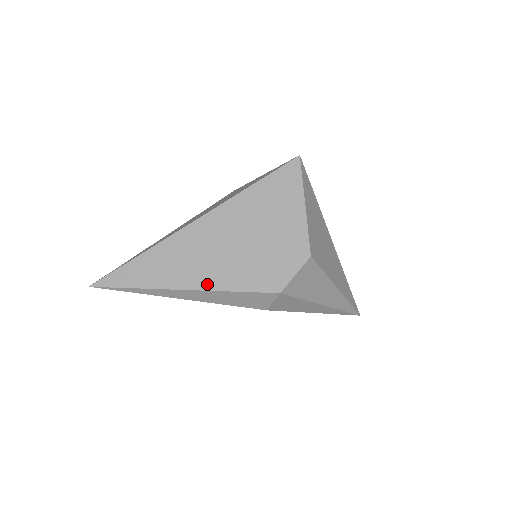
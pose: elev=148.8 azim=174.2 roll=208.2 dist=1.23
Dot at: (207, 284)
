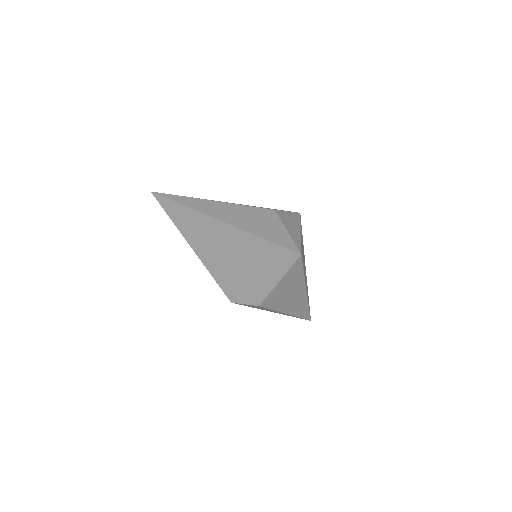
Dot at: (203, 258)
